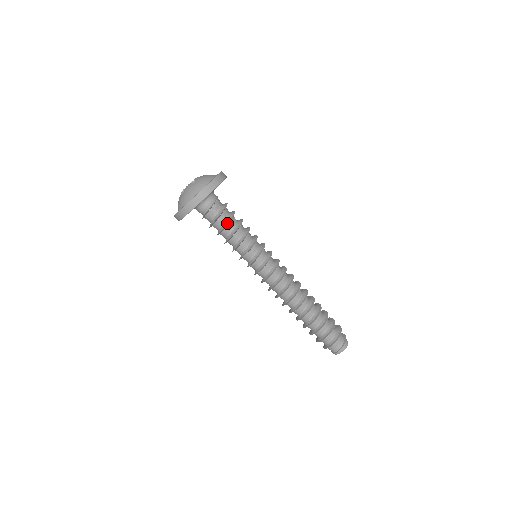
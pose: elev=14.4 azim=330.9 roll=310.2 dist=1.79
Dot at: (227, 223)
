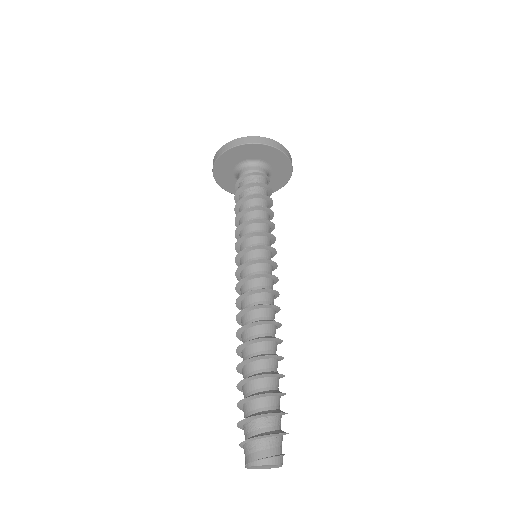
Dot at: (267, 196)
